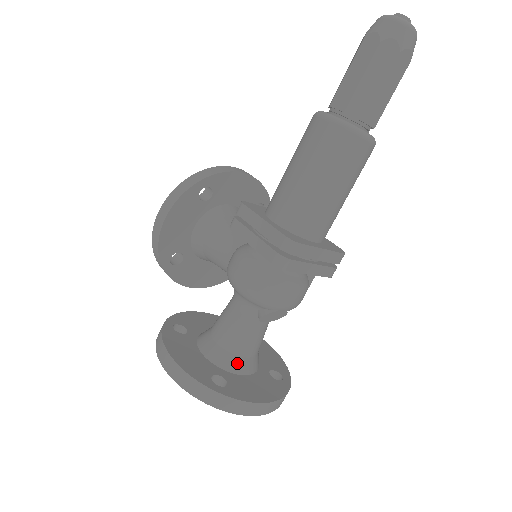
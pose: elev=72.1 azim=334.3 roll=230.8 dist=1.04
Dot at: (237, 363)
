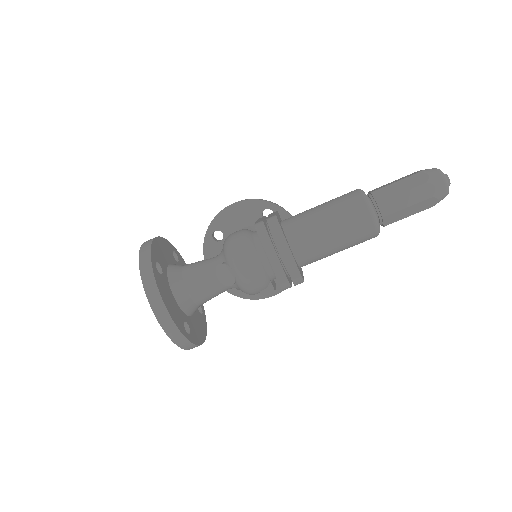
Dot at: (178, 283)
